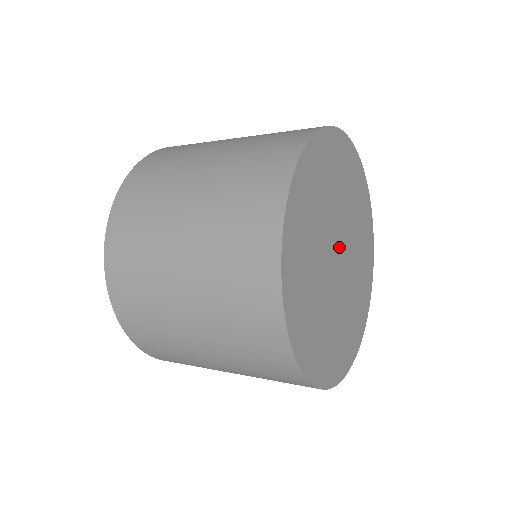
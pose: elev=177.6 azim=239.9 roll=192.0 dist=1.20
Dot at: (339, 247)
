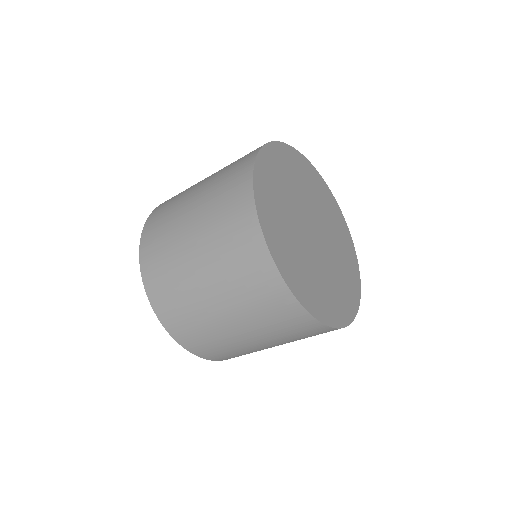
Dot at: (315, 227)
